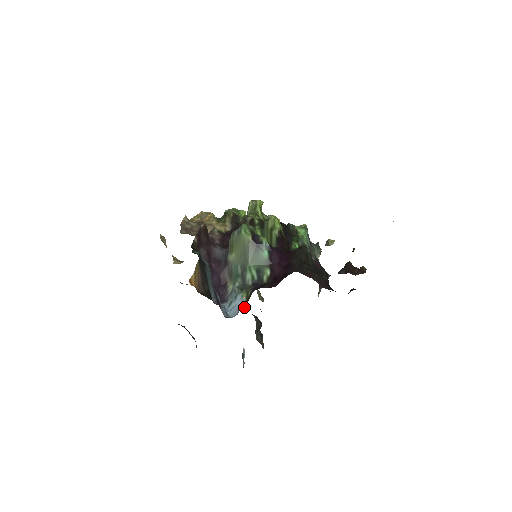
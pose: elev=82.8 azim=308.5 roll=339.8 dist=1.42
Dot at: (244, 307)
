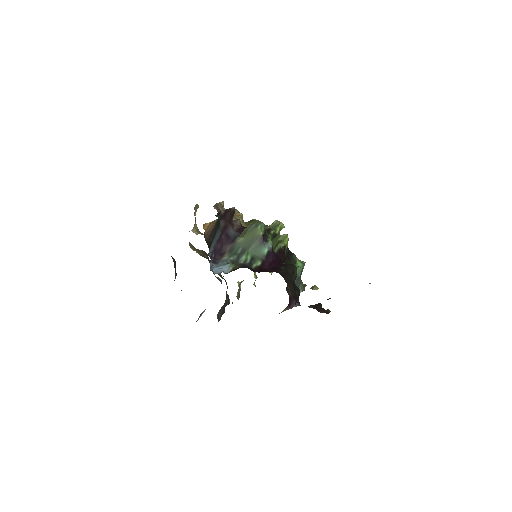
Dot at: (227, 273)
